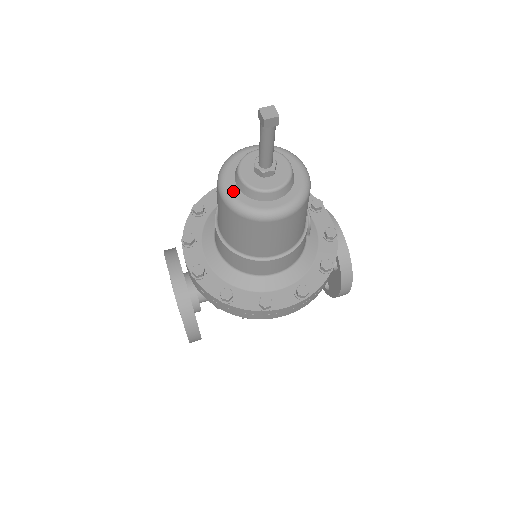
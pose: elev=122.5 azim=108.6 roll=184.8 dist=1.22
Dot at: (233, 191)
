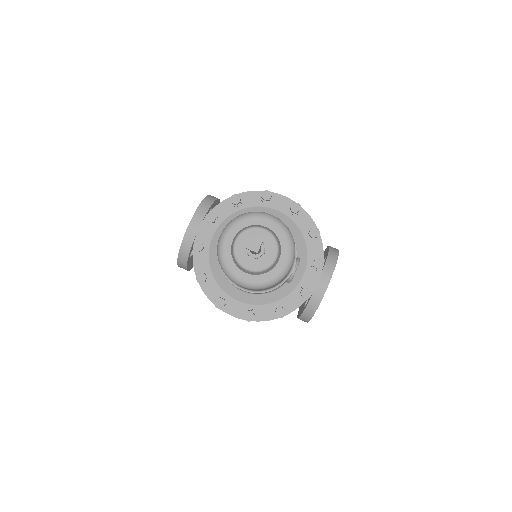
Dot at: (226, 244)
